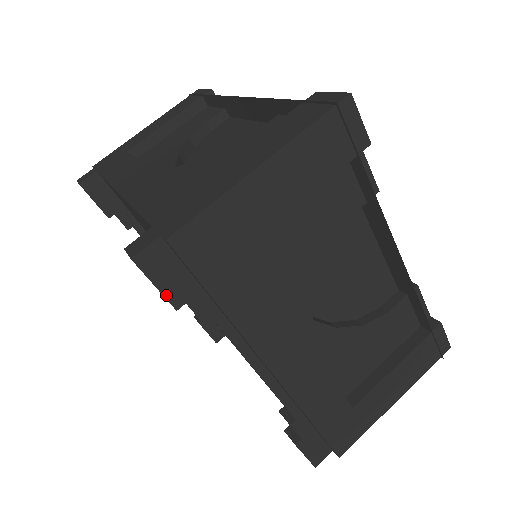
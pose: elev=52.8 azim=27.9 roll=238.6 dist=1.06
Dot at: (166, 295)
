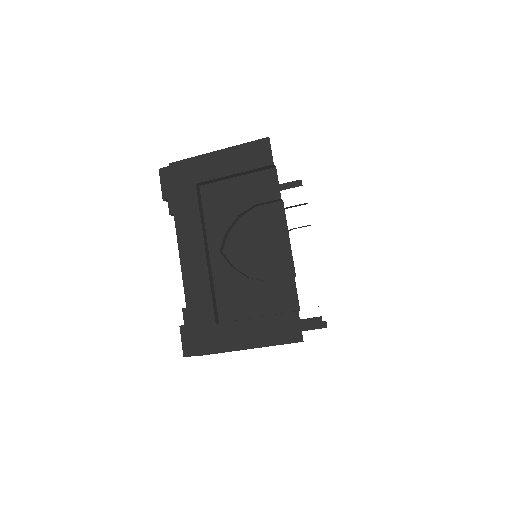
Dot at: (162, 191)
